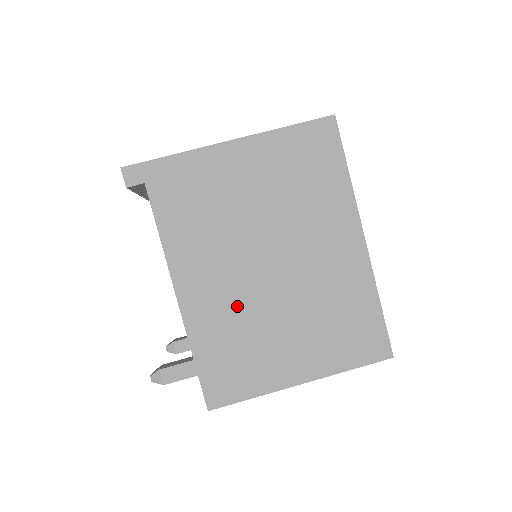
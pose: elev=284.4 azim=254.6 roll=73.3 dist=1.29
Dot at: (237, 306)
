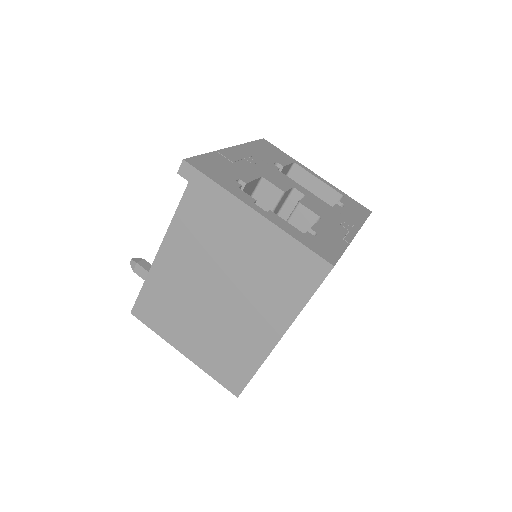
Dot at: (183, 290)
